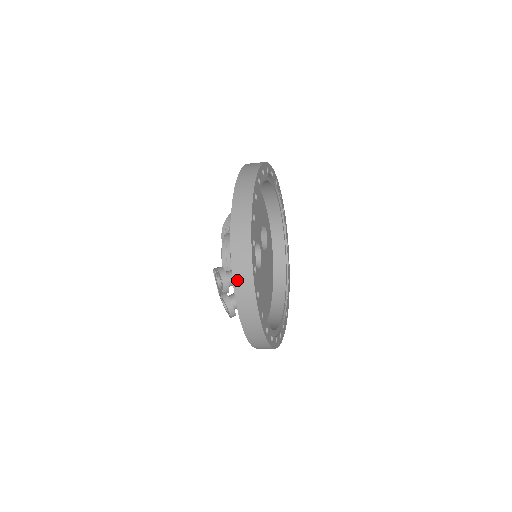
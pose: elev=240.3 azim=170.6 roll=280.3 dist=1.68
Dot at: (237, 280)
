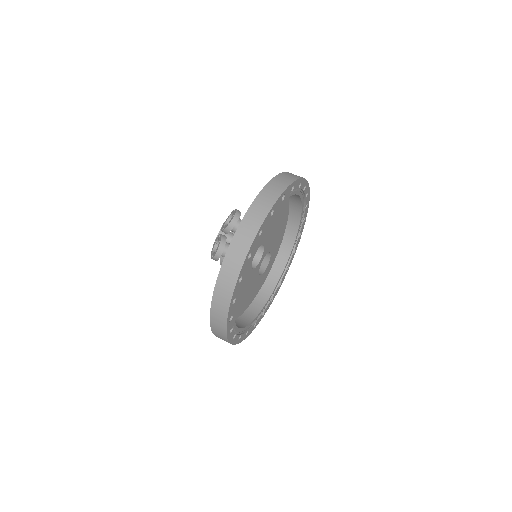
Dot at: (254, 207)
